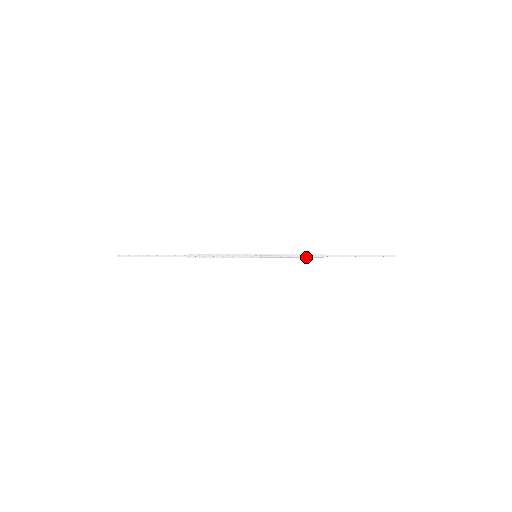
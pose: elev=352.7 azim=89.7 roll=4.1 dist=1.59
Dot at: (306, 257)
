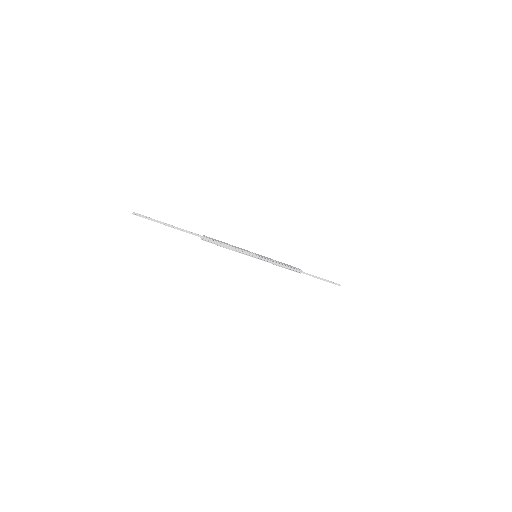
Dot at: (290, 269)
